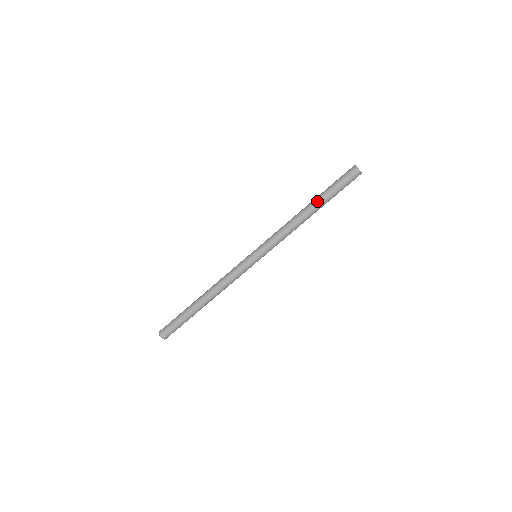
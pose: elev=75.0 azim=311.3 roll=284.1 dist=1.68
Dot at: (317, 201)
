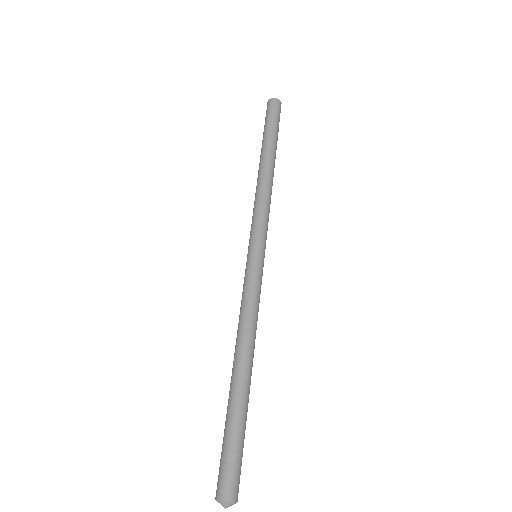
Dot at: (263, 149)
